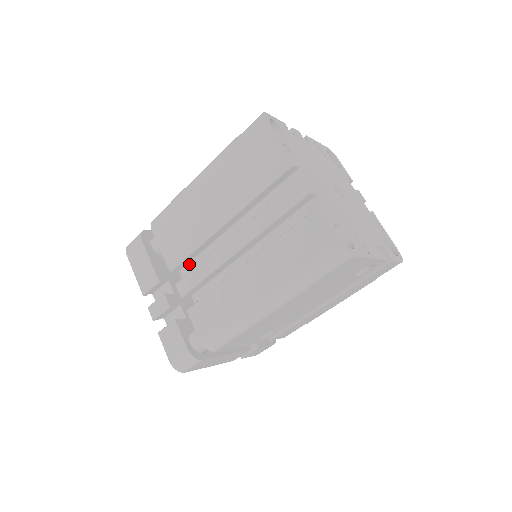
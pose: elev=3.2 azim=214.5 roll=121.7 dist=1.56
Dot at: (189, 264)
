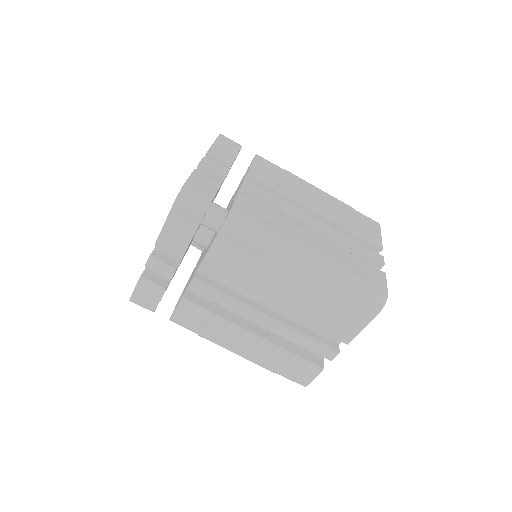
Dot at: occluded
